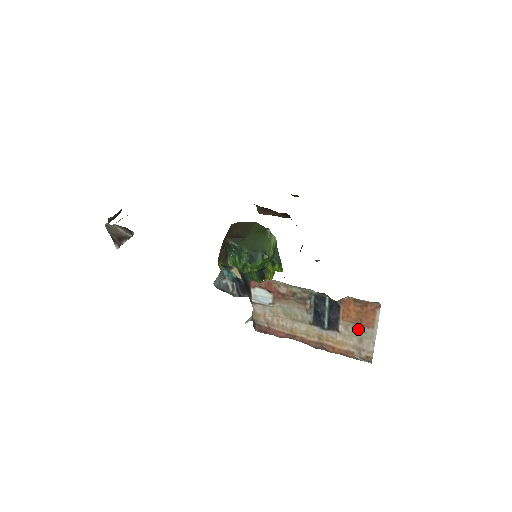
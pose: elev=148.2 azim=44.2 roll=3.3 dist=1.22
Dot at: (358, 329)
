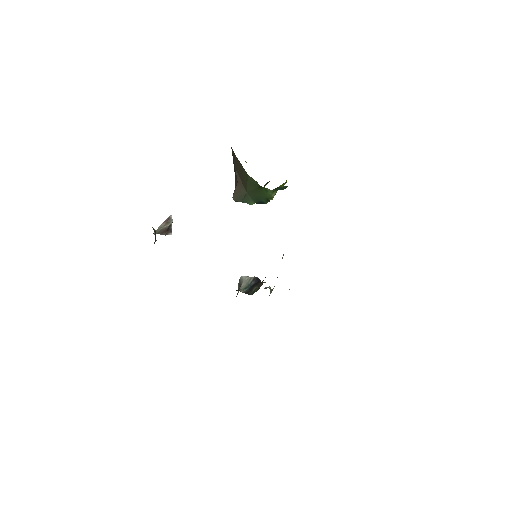
Dot at: occluded
